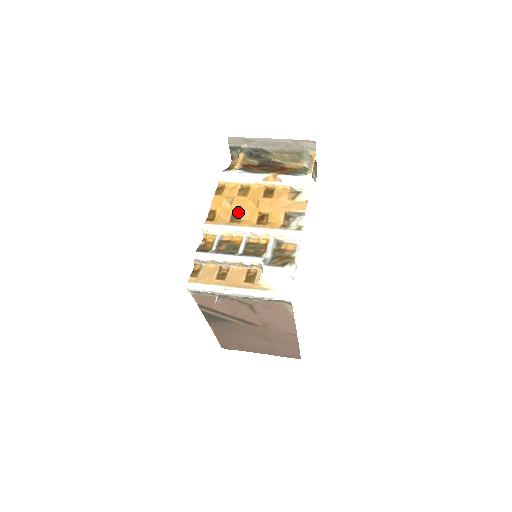
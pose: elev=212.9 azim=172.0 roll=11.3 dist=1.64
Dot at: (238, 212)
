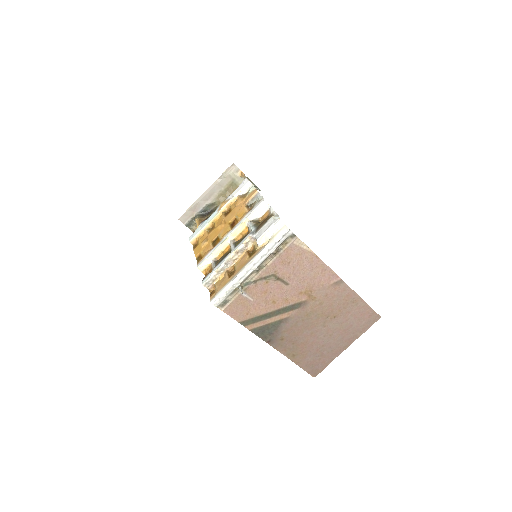
Dot at: (215, 239)
